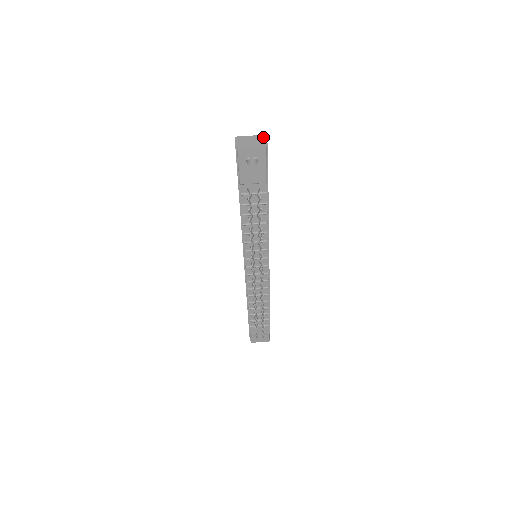
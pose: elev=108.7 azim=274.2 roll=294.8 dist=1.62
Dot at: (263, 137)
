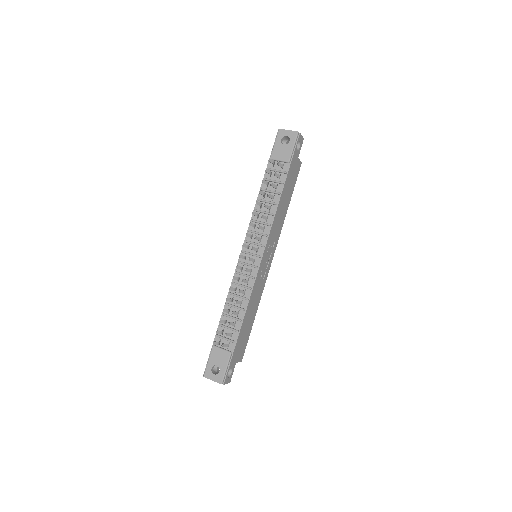
Dot at: (301, 137)
